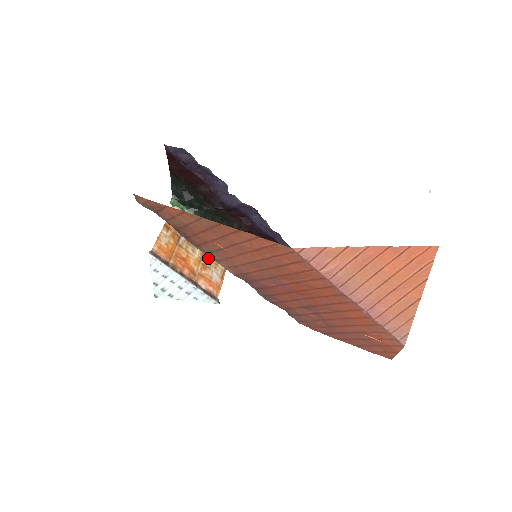
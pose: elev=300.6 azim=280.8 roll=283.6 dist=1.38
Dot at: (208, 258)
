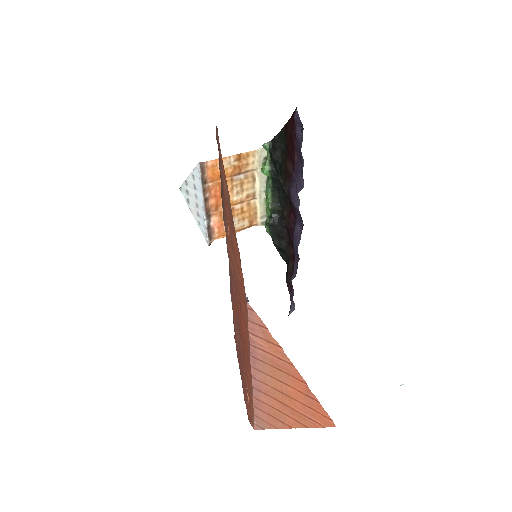
Dot at: (243, 208)
